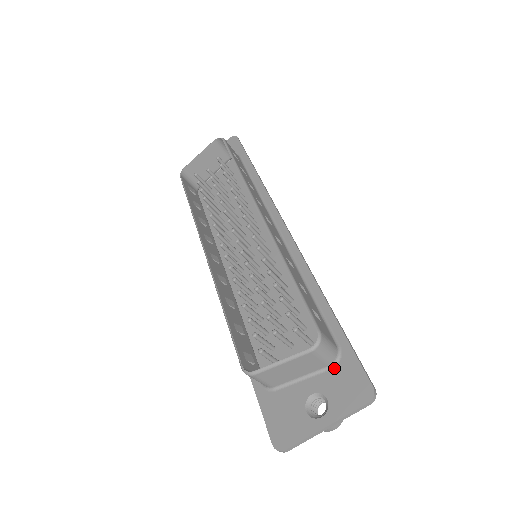
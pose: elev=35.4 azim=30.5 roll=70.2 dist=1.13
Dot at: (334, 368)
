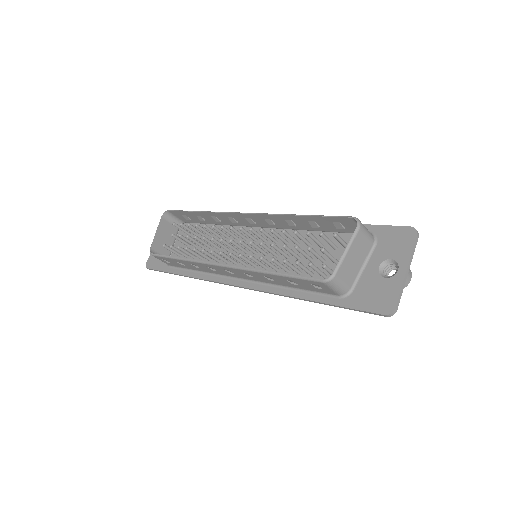
Dot at: (377, 243)
